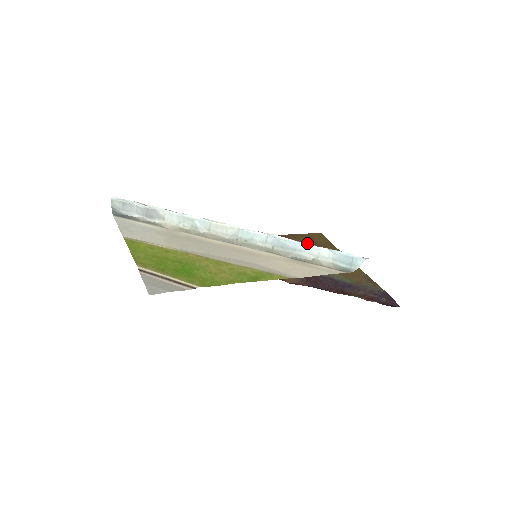
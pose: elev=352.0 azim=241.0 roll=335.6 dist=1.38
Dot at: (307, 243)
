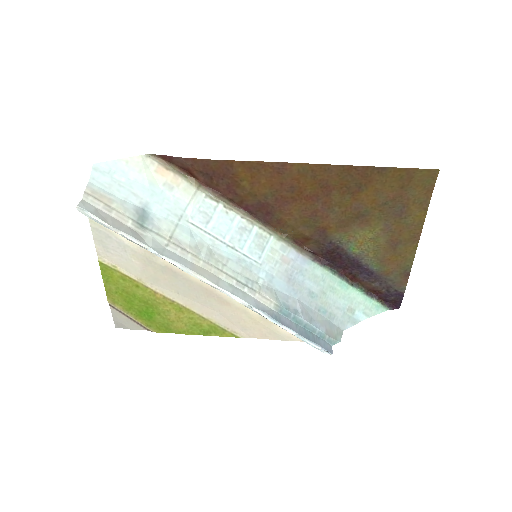
Dot at: (278, 324)
